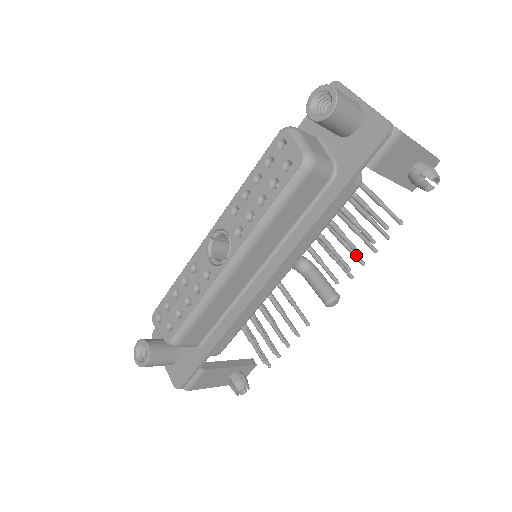
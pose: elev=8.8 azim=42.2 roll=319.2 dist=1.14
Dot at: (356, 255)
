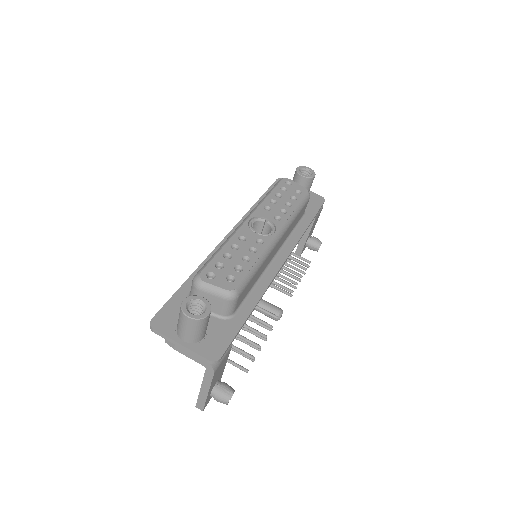
Dot at: (289, 283)
